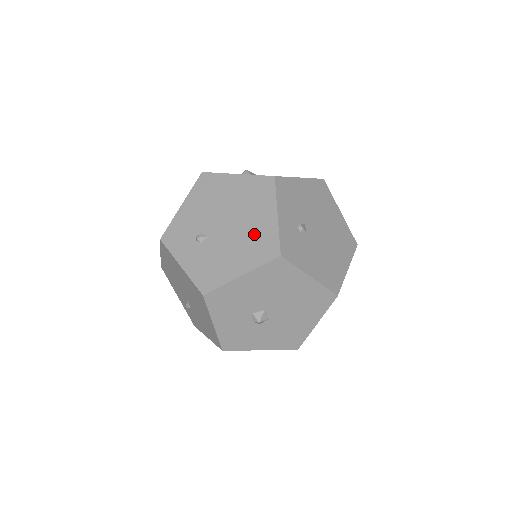
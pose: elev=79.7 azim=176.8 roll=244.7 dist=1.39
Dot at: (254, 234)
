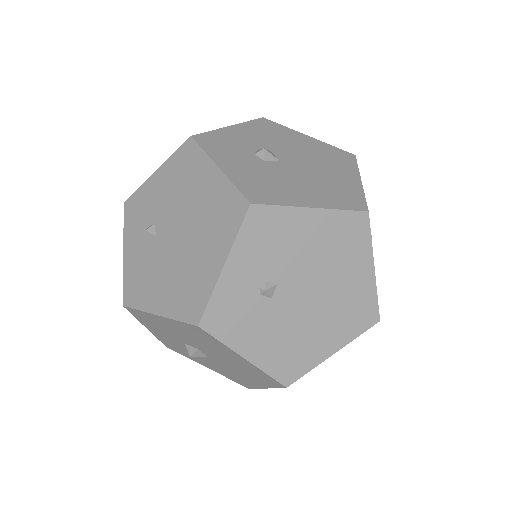
Dot at: (191, 272)
